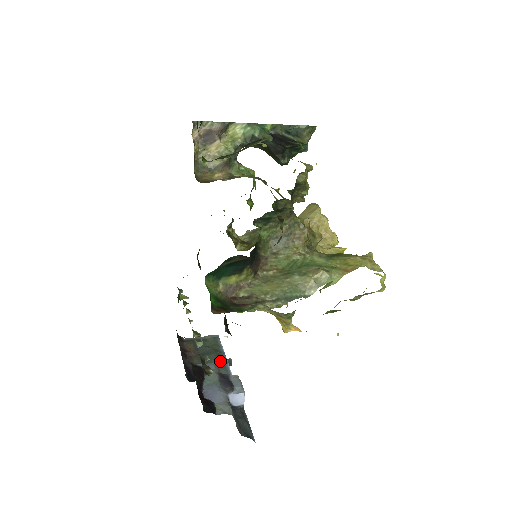
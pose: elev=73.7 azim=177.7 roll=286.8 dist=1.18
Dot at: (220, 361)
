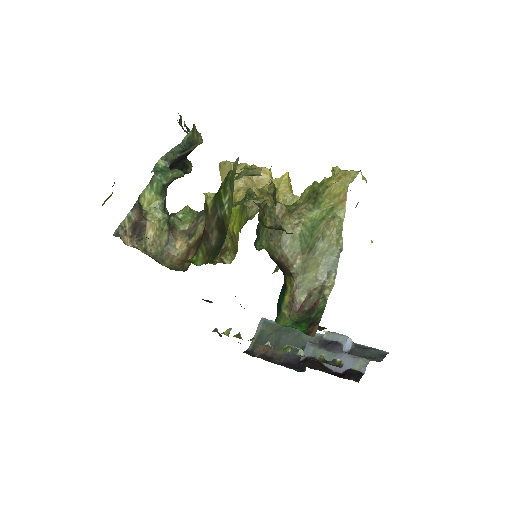
Dot at: (293, 333)
